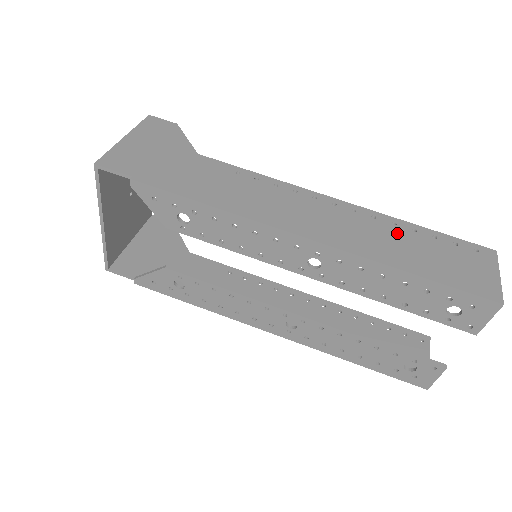
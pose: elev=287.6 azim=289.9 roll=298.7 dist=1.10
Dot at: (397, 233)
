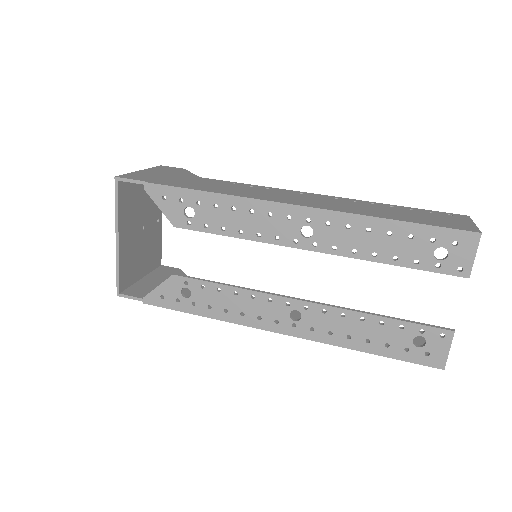
Dot at: (376, 207)
